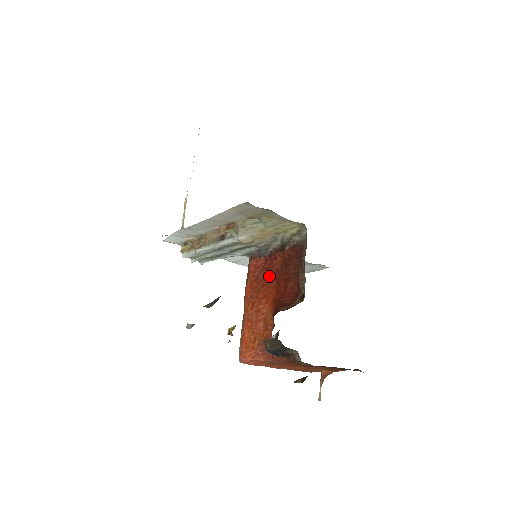
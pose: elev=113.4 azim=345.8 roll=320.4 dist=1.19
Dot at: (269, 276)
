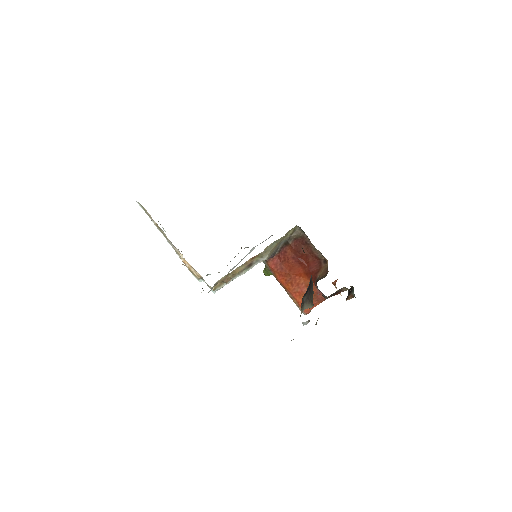
Dot at: (290, 263)
